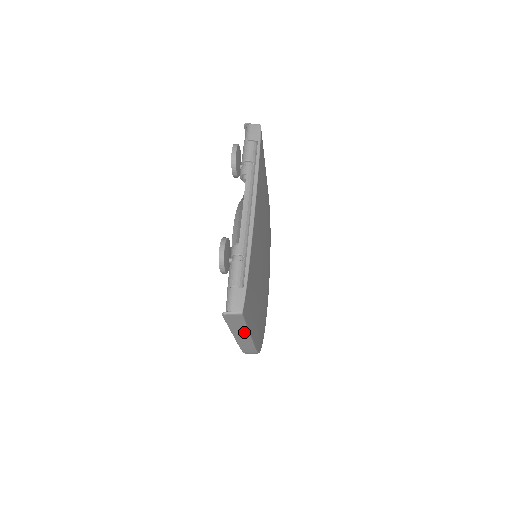
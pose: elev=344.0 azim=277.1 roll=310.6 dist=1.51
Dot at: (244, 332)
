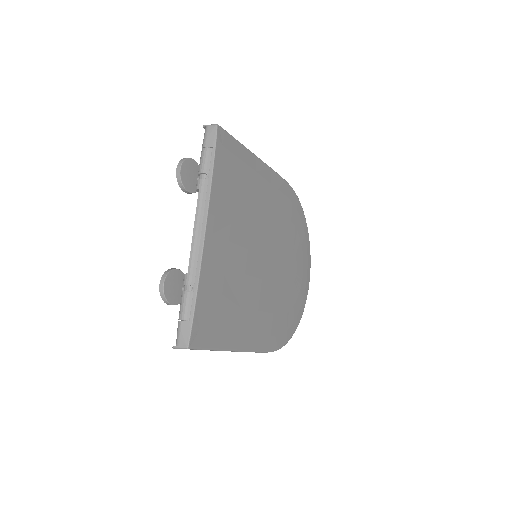
Dot at: occluded
